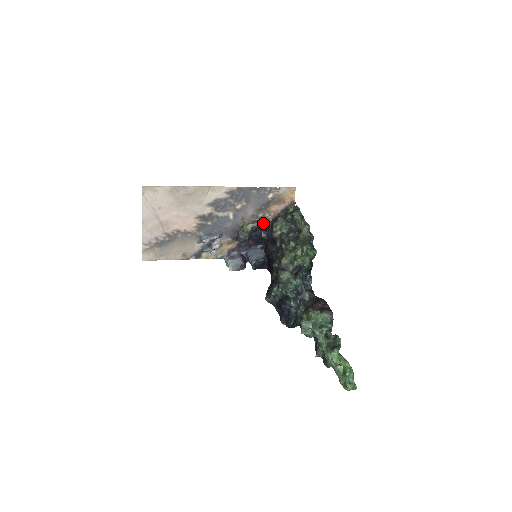
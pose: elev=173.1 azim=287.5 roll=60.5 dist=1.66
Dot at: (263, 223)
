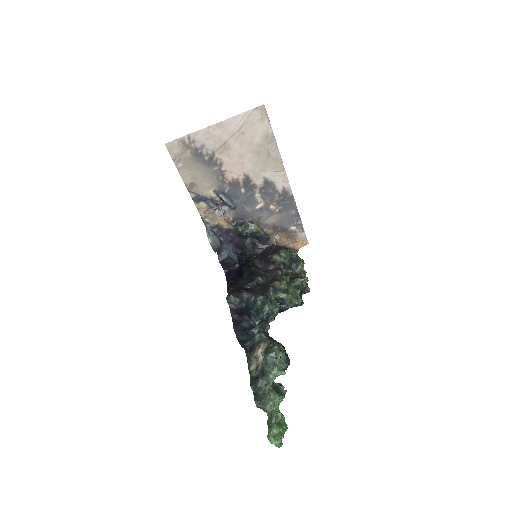
Dot at: (267, 238)
